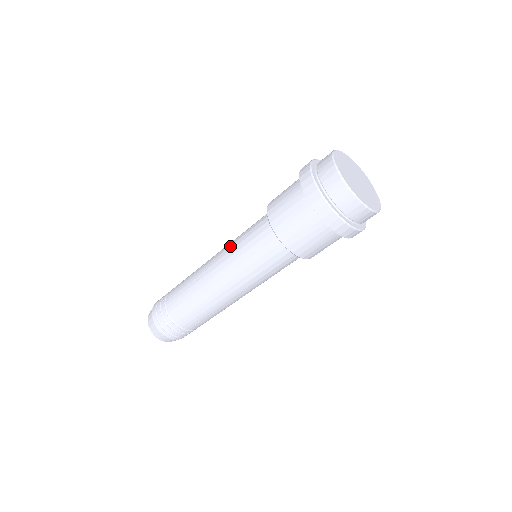
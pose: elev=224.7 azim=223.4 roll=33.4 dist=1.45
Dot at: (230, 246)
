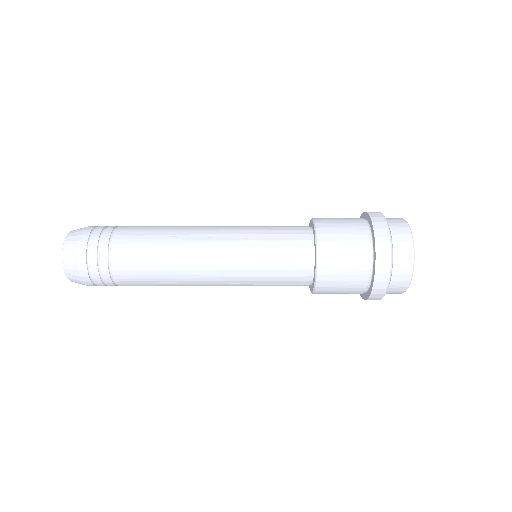
Dot at: (245, 241)
